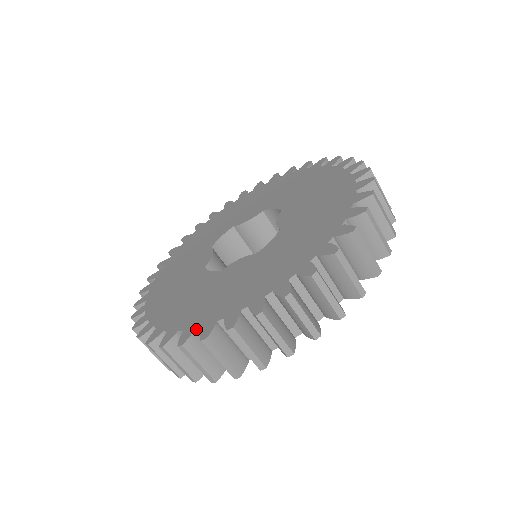
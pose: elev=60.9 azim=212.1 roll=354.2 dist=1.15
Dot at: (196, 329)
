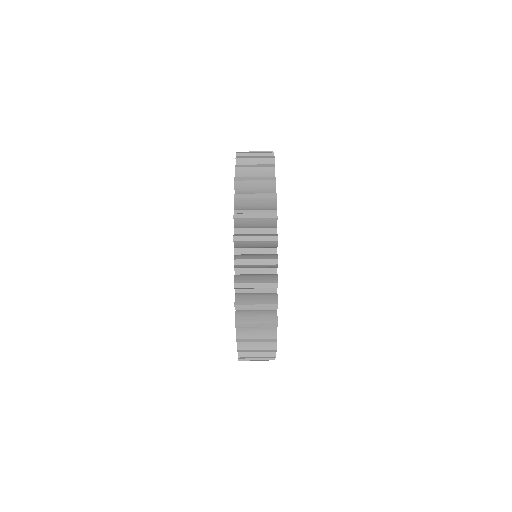
Dot at: occluded
